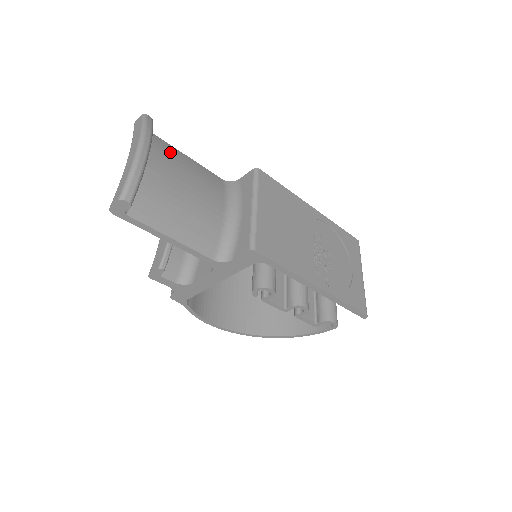
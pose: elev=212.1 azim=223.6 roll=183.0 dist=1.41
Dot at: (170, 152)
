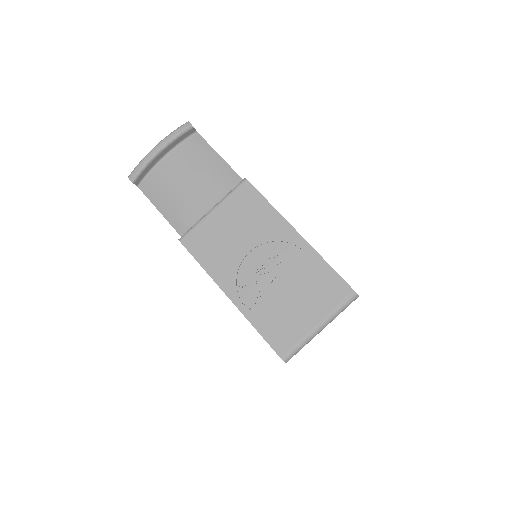
Dot at: (200, 151)
